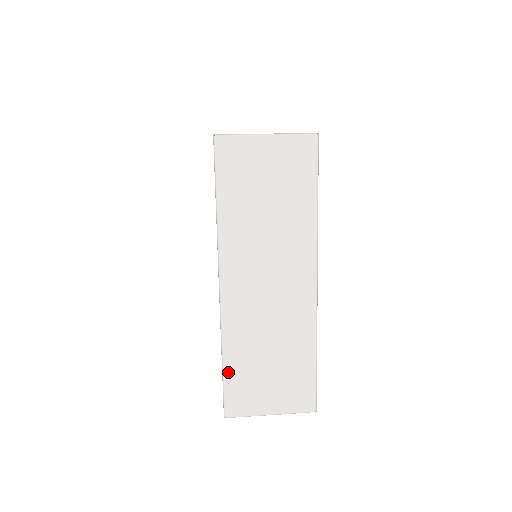
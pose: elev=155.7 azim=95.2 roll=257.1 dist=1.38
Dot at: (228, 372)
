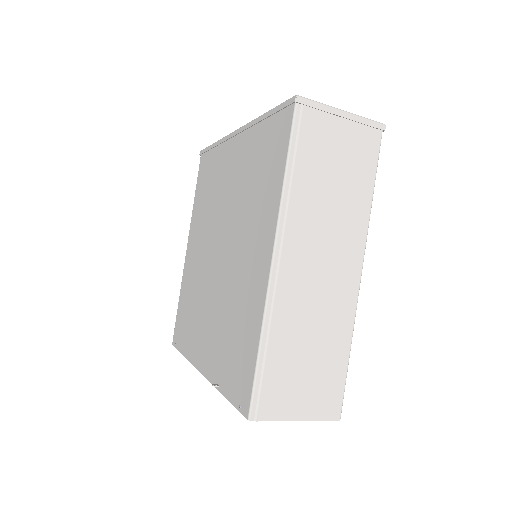
Dot at: occluded
